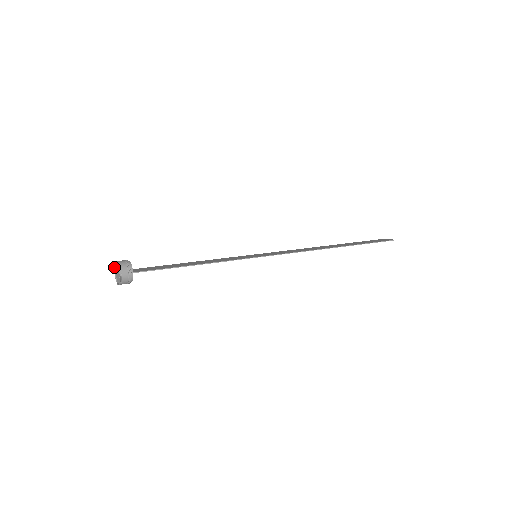
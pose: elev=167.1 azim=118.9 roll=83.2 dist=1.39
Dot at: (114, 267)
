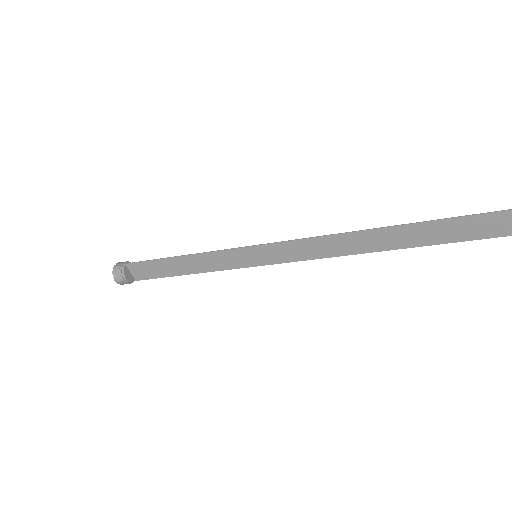
Dot at: occluded
